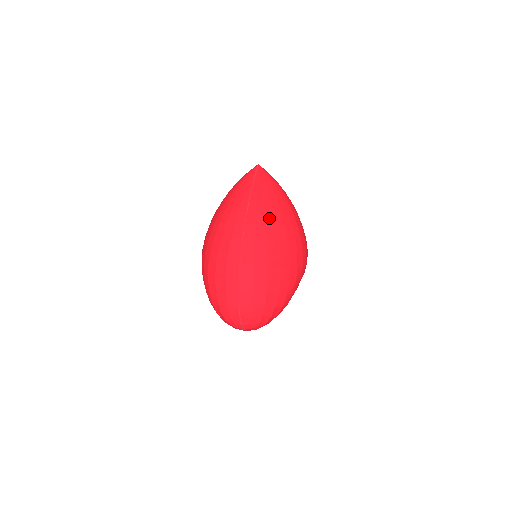
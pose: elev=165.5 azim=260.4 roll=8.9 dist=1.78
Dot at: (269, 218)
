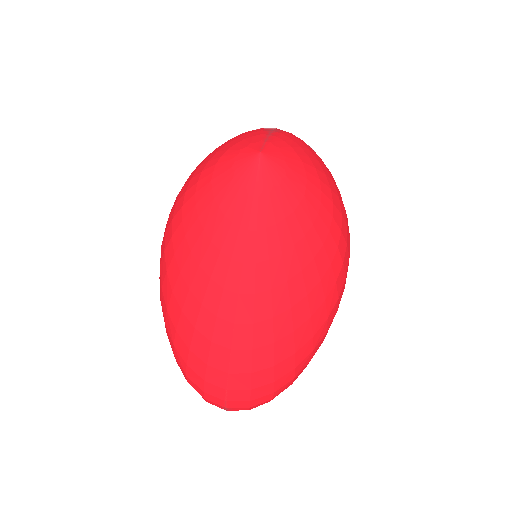
Dot at: (279, 327)
